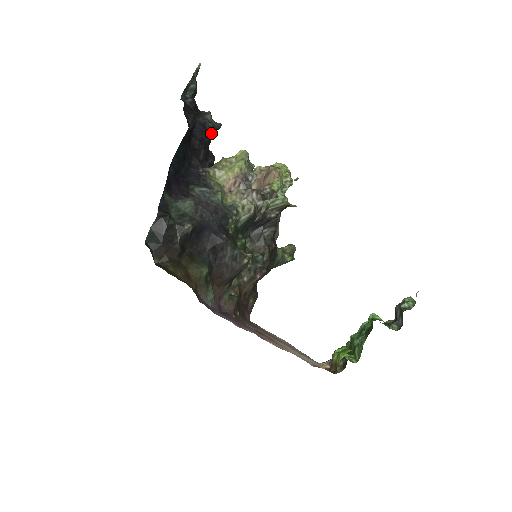
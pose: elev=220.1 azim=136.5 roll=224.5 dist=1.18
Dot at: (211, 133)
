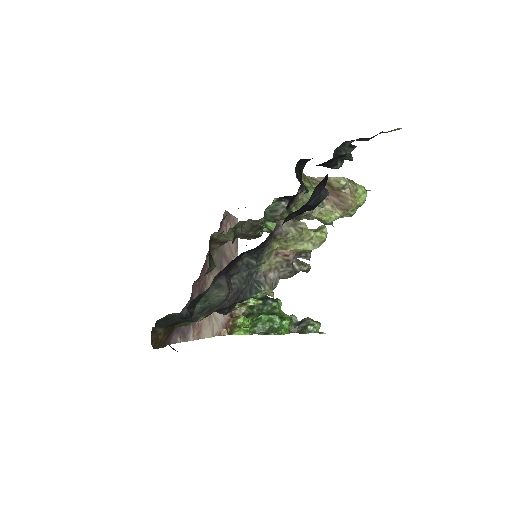
Dot at: occluded
